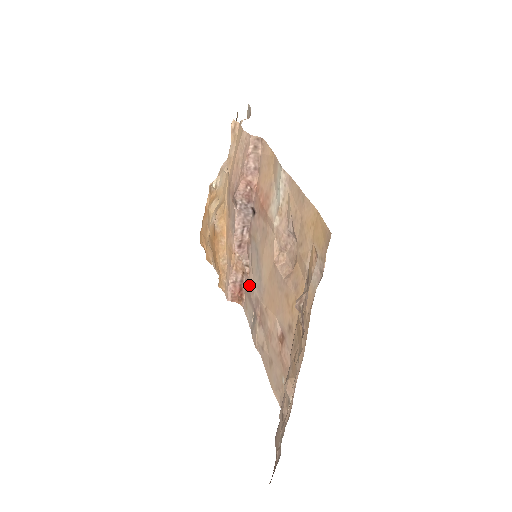
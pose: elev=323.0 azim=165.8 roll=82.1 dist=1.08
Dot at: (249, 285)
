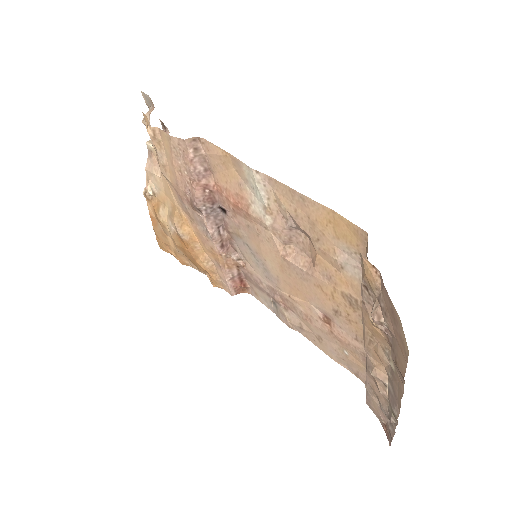
Dot at: (251, 276)
